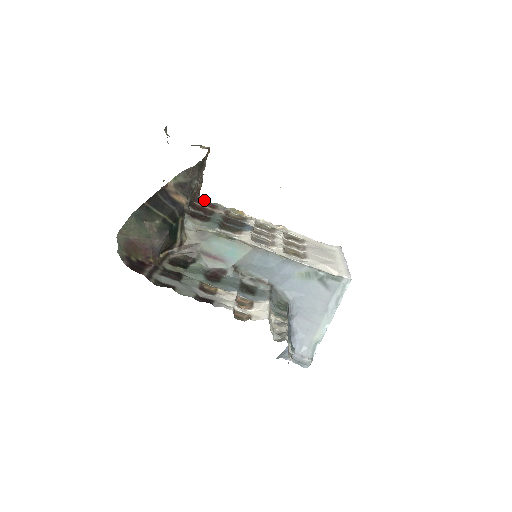
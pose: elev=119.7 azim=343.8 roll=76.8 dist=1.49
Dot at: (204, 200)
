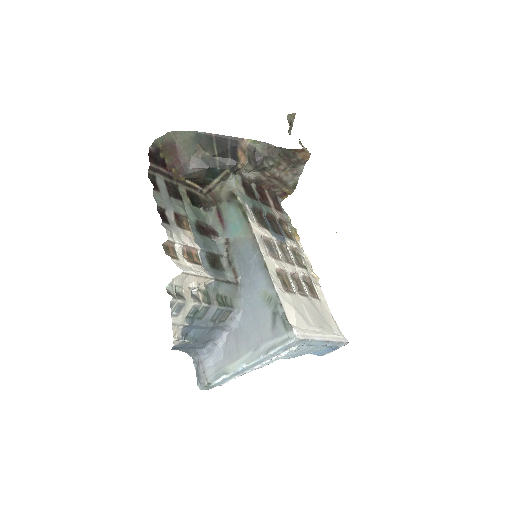
Dot at: (280, 203)
